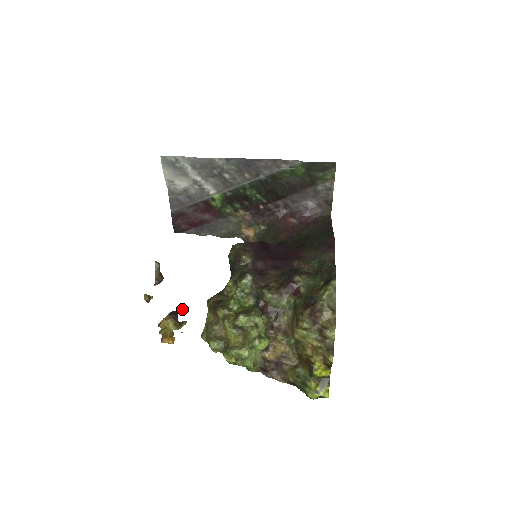
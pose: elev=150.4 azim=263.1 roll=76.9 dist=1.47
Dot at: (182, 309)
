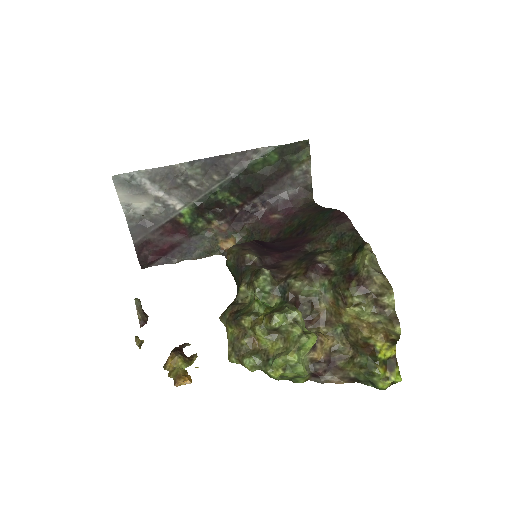
Dot at: occluded
